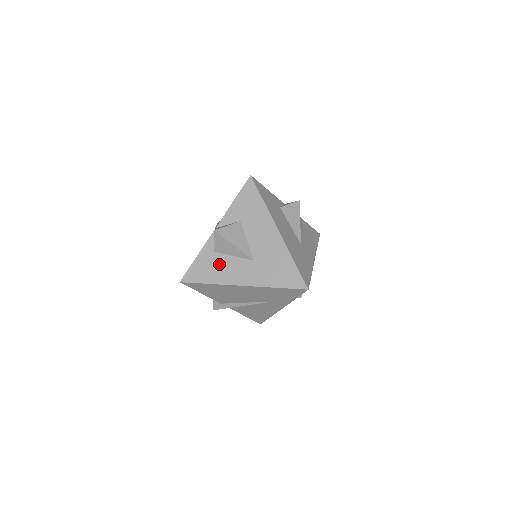
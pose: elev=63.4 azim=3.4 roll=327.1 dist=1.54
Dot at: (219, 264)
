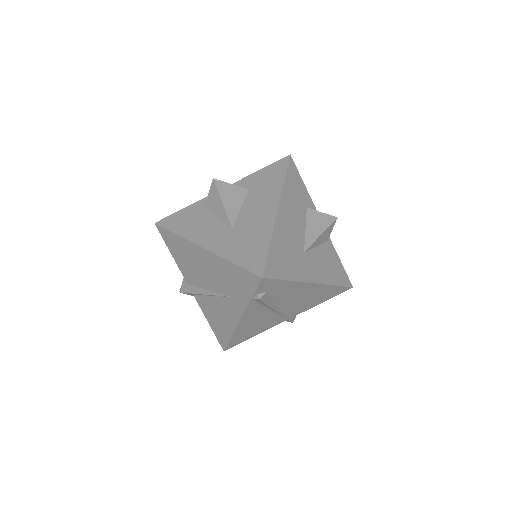
Dot at: (199, 220)
